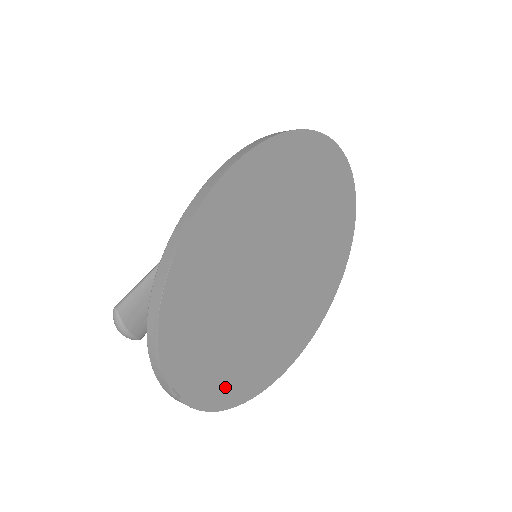
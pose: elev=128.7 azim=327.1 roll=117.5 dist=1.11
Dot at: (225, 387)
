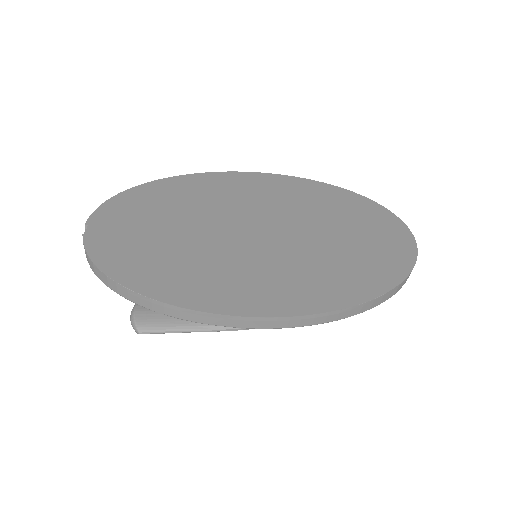
Dot at: (123, 261)
